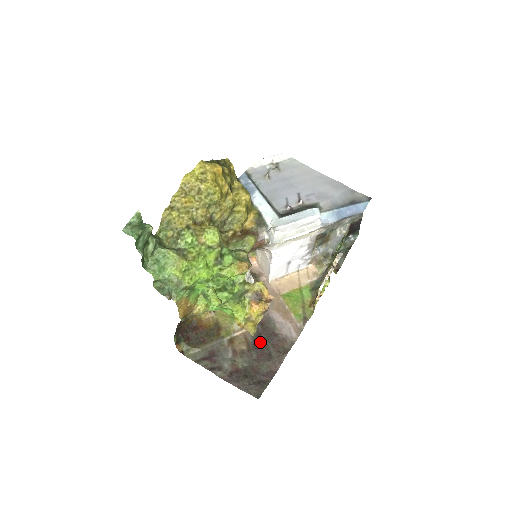
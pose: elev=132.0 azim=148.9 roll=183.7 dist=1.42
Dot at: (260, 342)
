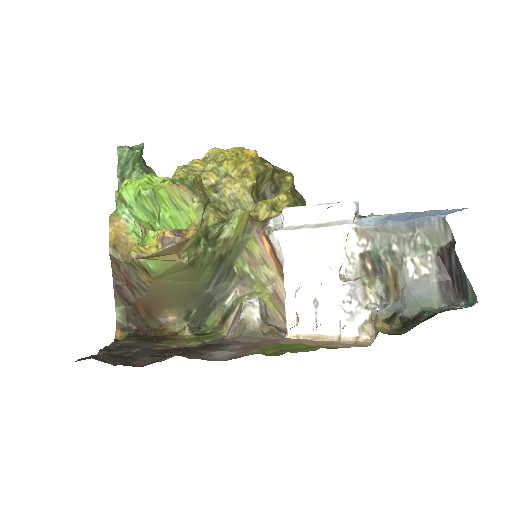
Dot at: occluded
